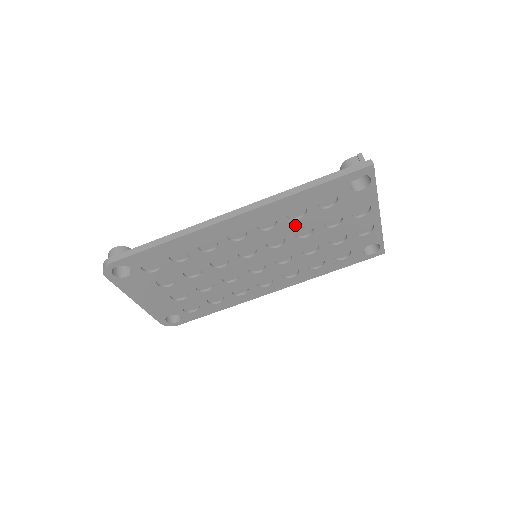
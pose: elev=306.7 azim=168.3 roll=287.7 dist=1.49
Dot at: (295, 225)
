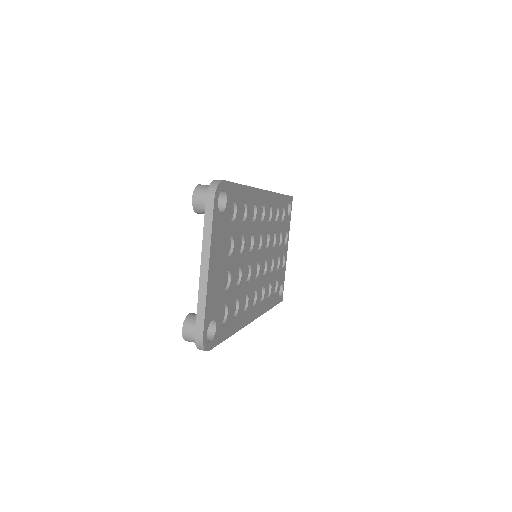
Dot at: (274, 228)
